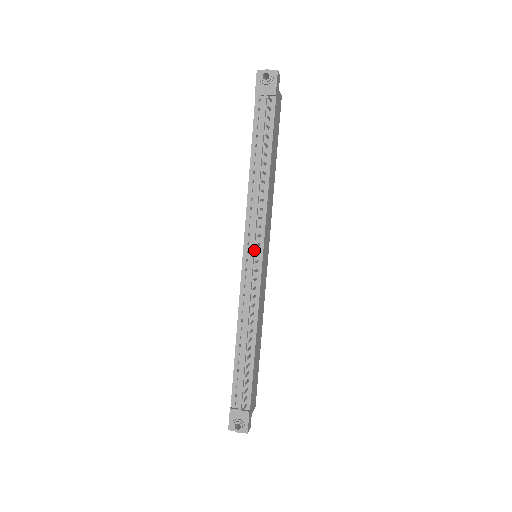
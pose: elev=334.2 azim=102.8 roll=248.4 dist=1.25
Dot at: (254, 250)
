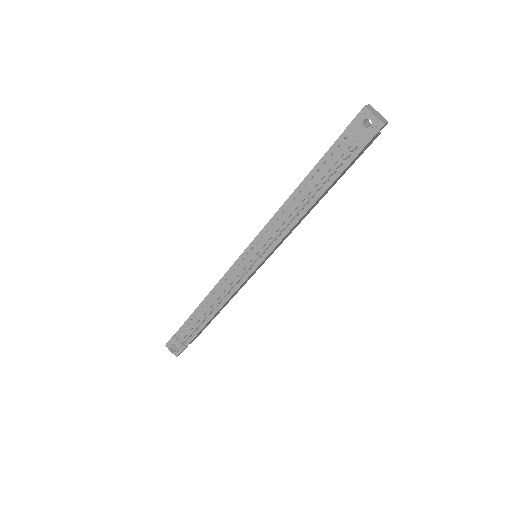
Dot at: (253, 257)
